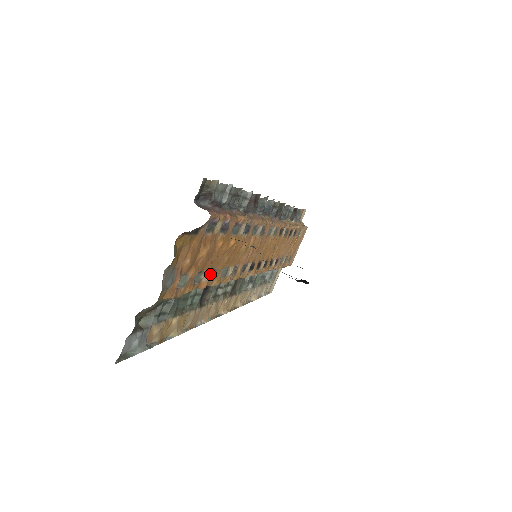
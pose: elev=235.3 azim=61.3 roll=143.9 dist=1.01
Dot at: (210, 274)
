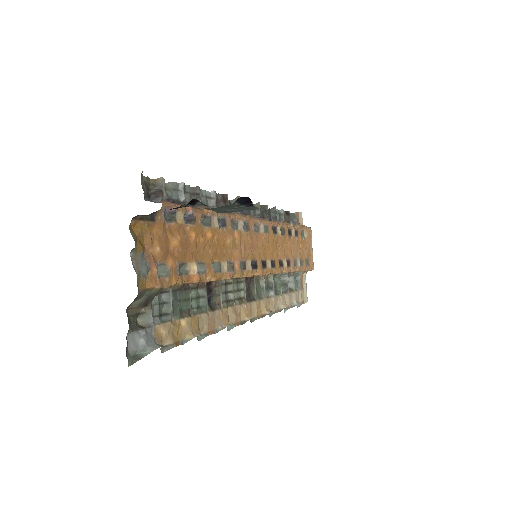
Dot at: (199, 268)
